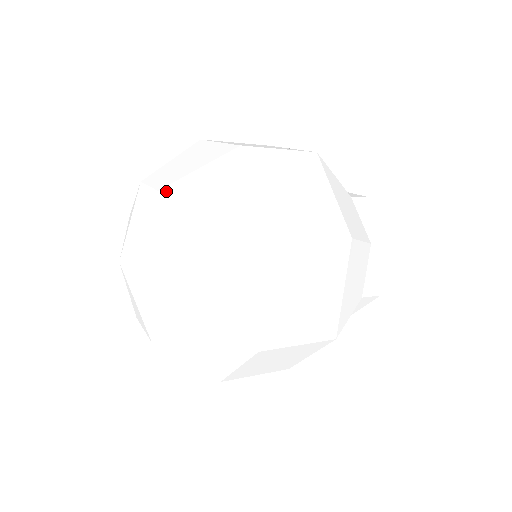
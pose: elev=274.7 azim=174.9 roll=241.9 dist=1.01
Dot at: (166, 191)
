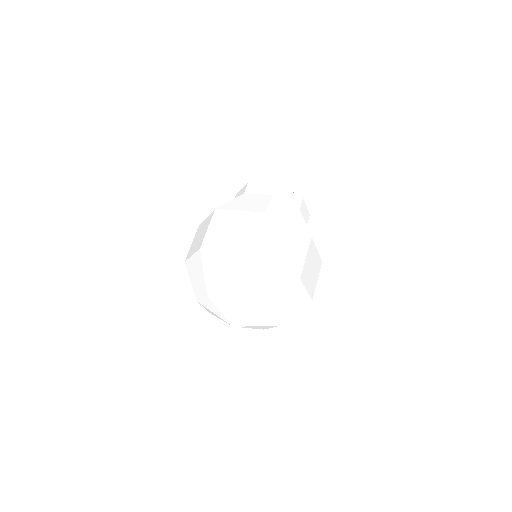
Dot at: (241, 298)
